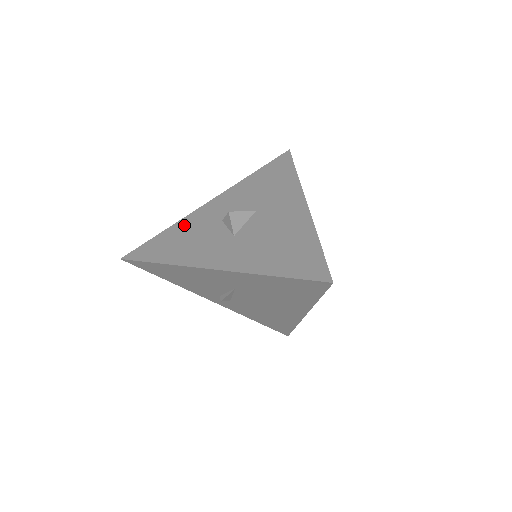
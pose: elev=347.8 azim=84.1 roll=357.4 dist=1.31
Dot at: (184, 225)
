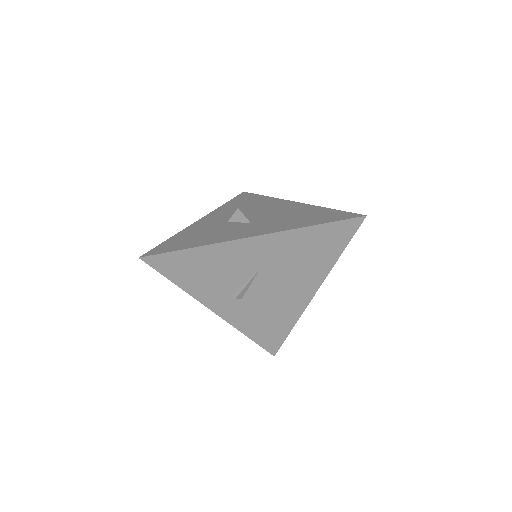
Dot at: (190, 231)
